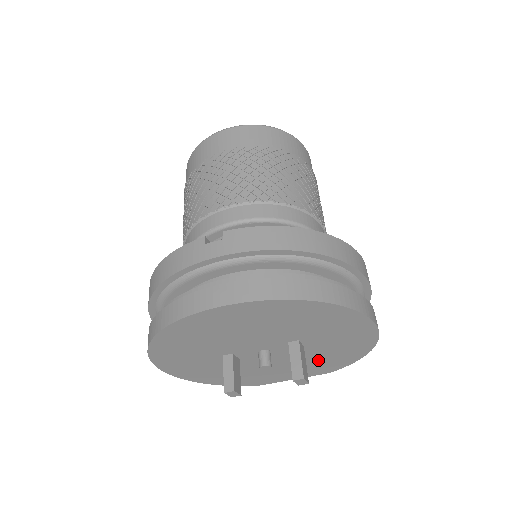
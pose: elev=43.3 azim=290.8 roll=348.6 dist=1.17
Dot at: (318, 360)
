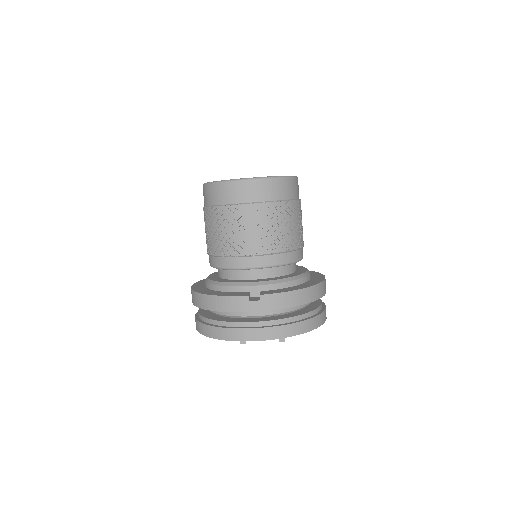
Dot at: occluded
